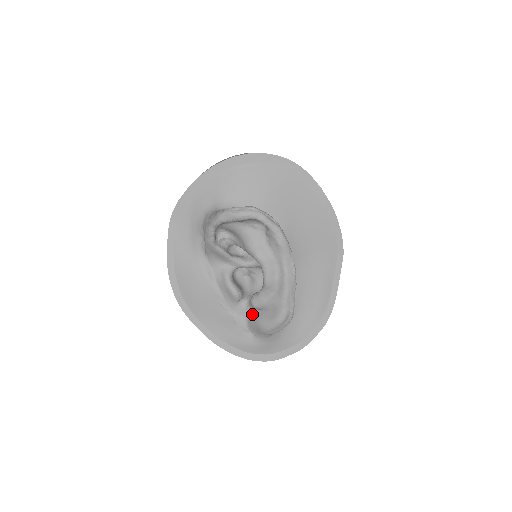
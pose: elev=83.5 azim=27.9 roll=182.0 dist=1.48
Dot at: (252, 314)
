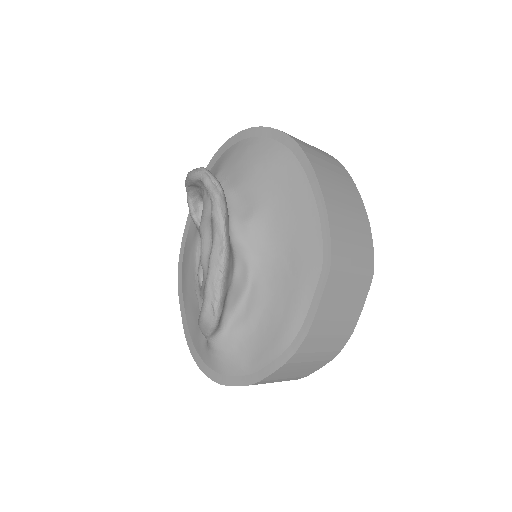
Dot at: occluded
